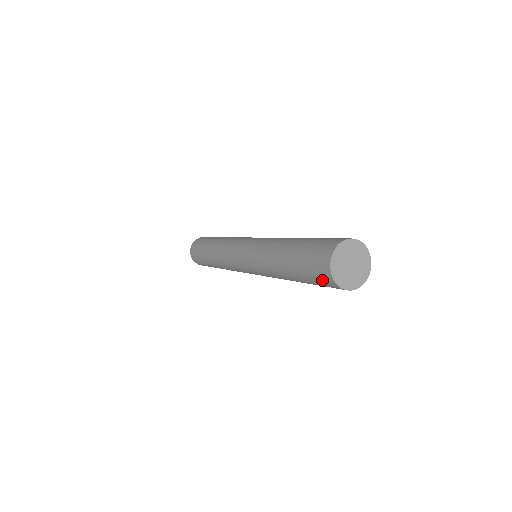
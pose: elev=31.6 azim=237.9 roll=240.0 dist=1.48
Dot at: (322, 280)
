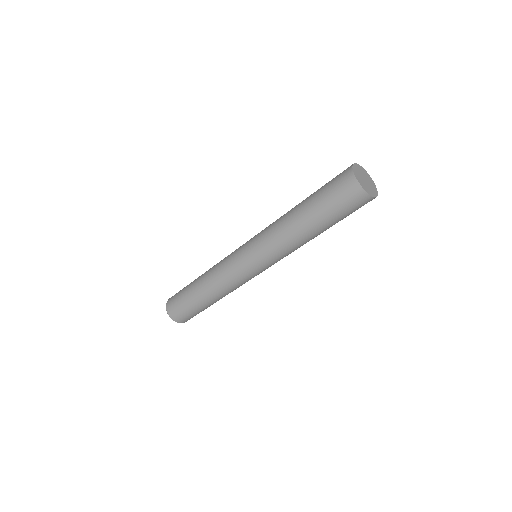
Dot at: (345, 192)
